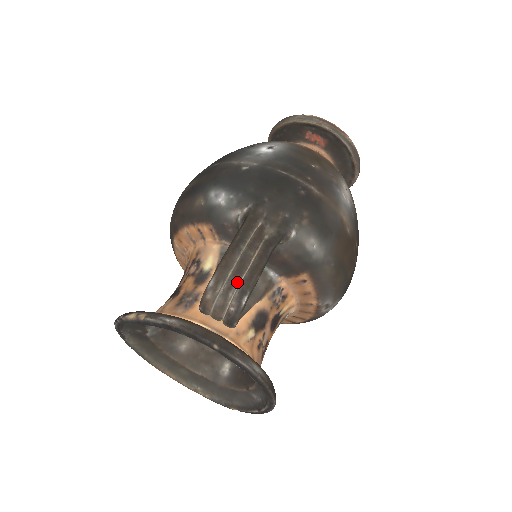
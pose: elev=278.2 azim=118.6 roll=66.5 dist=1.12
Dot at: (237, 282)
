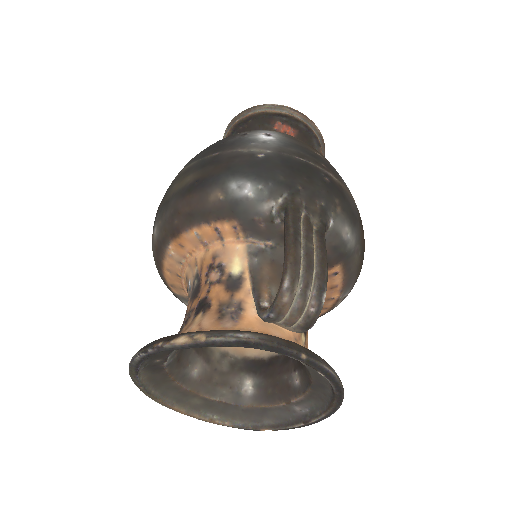
Dot at: (311, 279)
